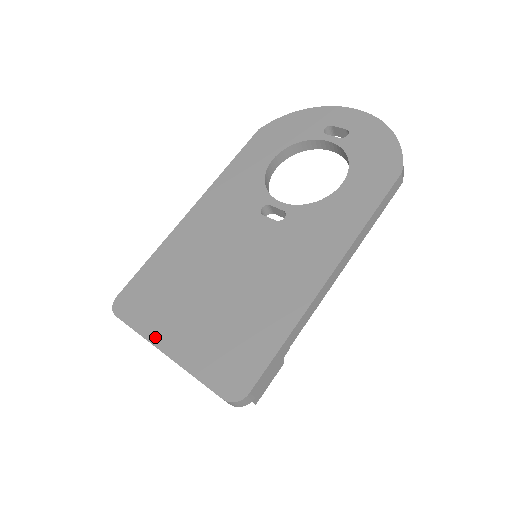
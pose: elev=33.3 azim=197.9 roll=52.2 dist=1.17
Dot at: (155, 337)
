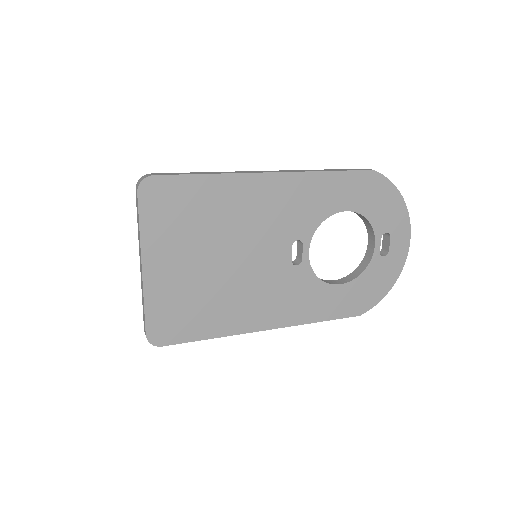
Dot at: (148, 249)
